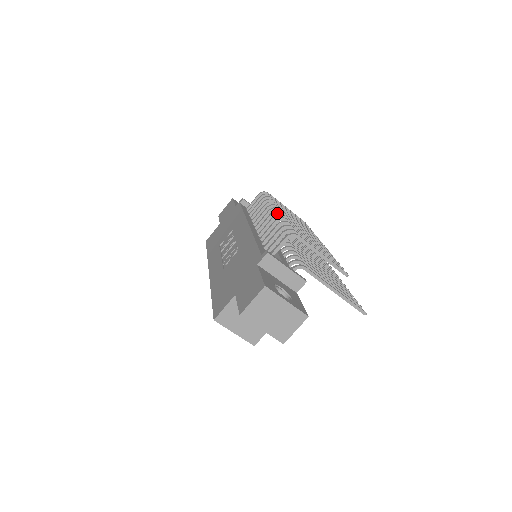
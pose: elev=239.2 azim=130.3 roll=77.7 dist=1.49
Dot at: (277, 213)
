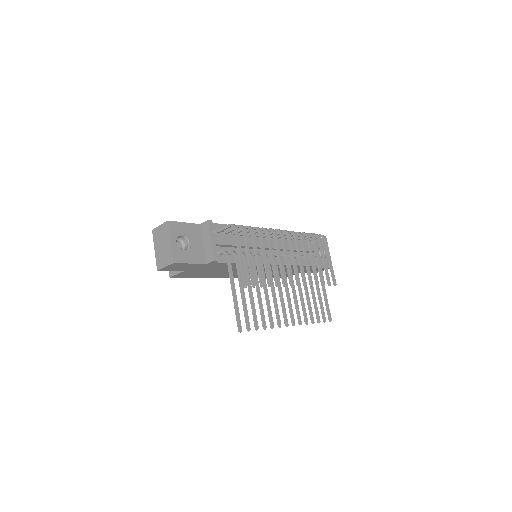
Dot at: (279, 232)
